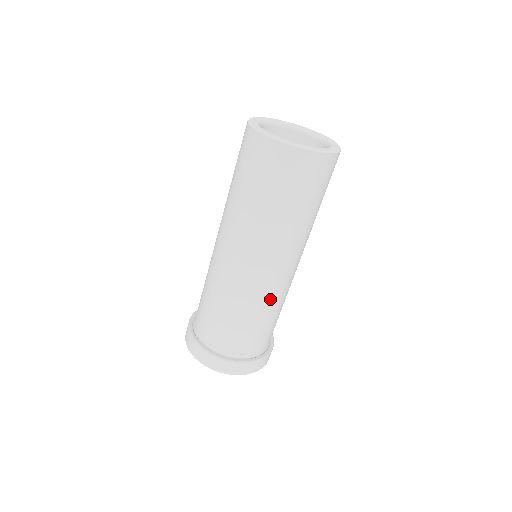
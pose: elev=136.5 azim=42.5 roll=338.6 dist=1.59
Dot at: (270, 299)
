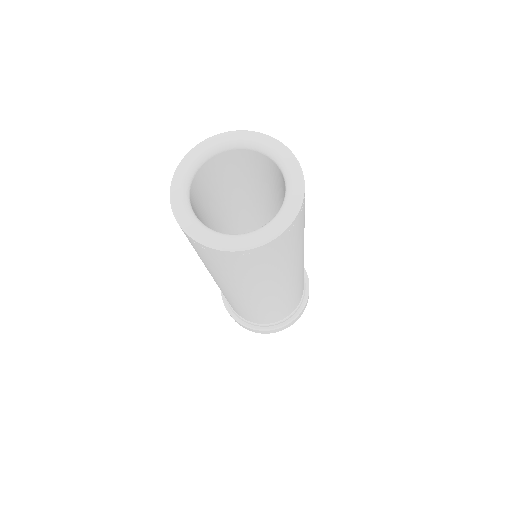
Dot at: (264, 308)
